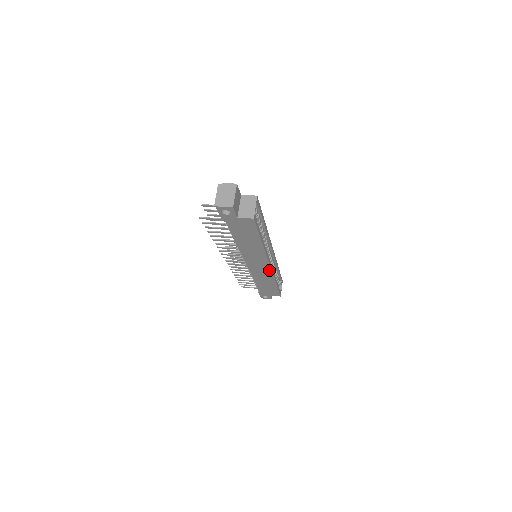
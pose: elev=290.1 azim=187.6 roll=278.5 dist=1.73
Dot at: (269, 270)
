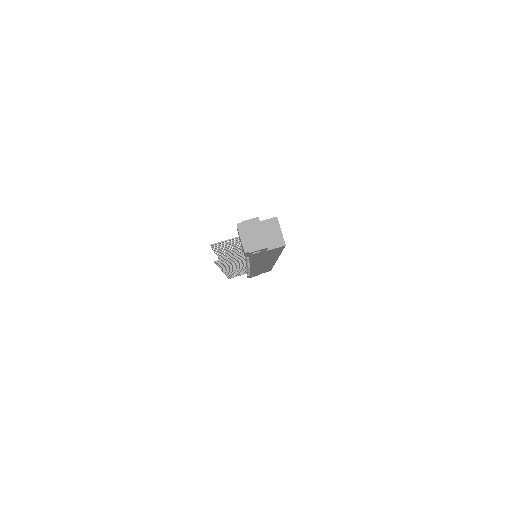
Dot at: (272, 263)
